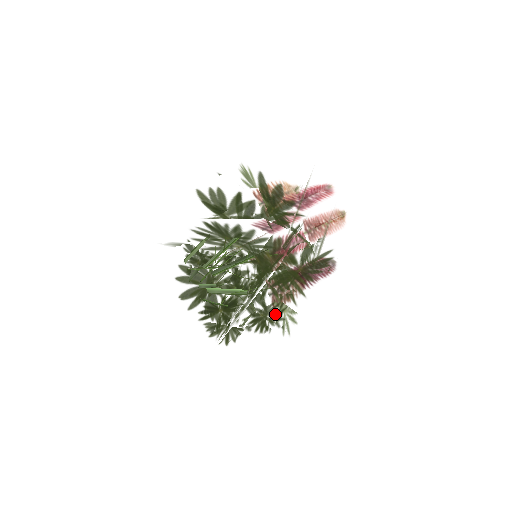
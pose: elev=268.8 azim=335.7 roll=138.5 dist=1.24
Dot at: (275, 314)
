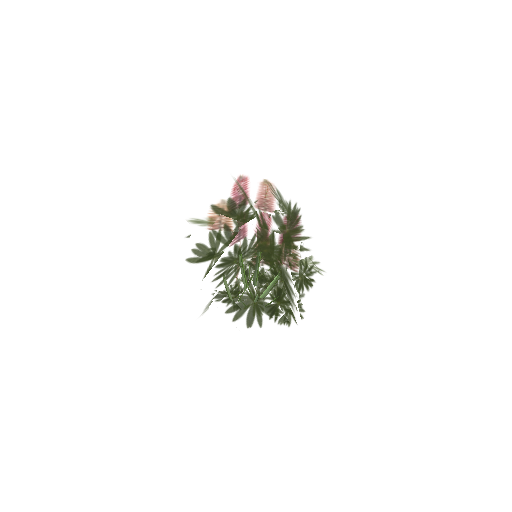
Dot at: (306, 268)
